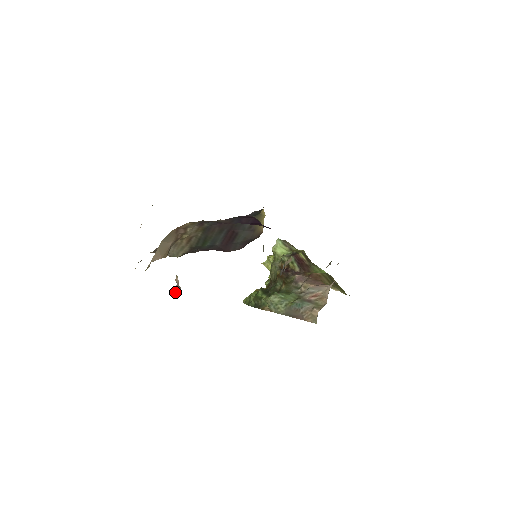
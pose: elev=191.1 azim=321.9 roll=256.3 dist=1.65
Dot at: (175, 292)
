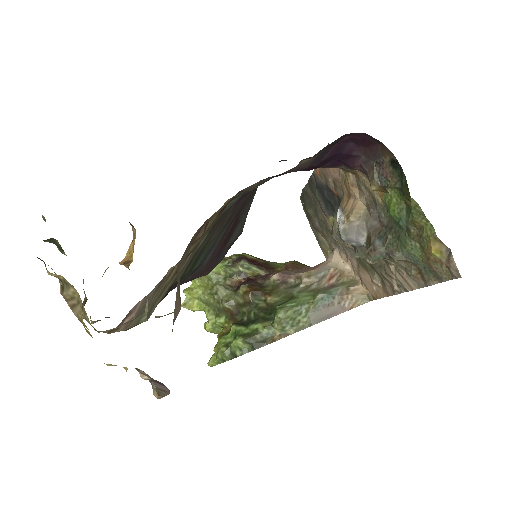
Dot at: (164, 393)
